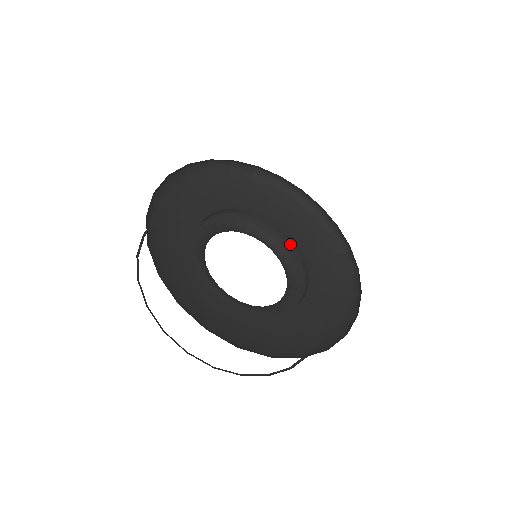
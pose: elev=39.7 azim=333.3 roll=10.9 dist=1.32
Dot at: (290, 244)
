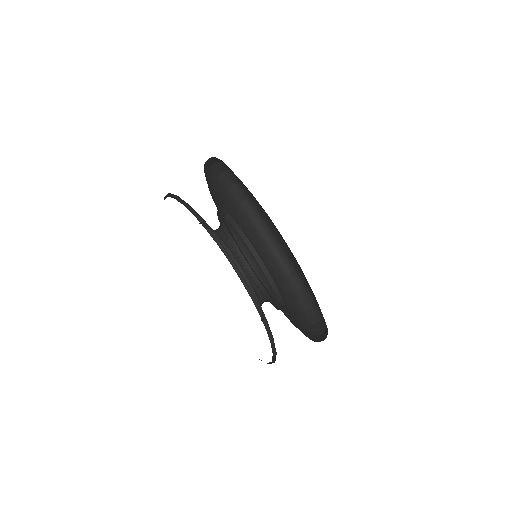
Dot at: (261, 269)
